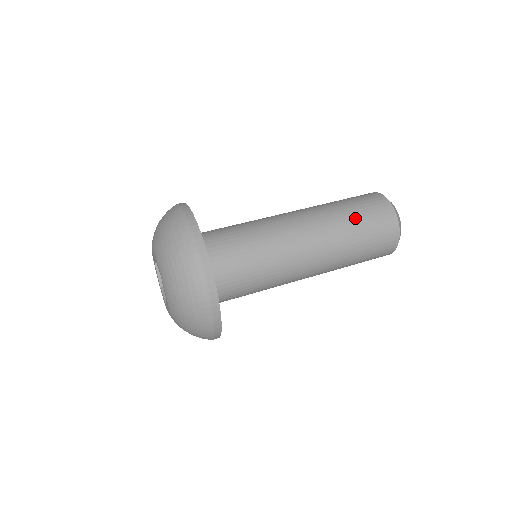
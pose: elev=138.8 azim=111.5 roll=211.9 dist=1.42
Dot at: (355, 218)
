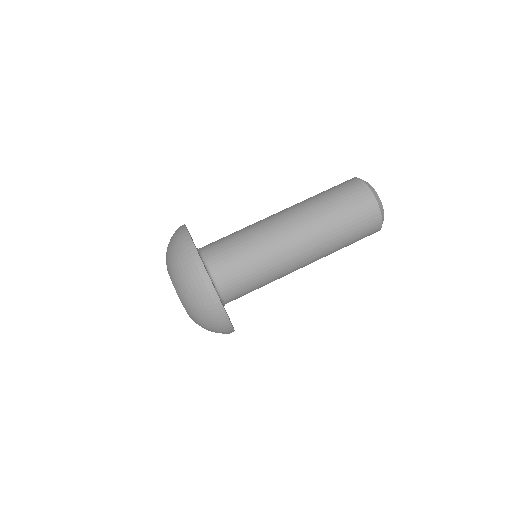
Dot at: (332, 202)
